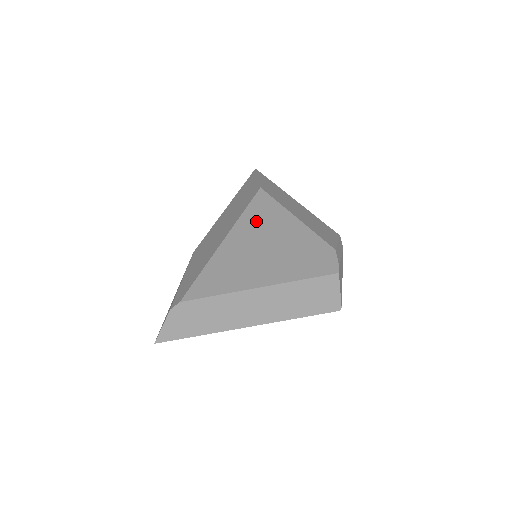
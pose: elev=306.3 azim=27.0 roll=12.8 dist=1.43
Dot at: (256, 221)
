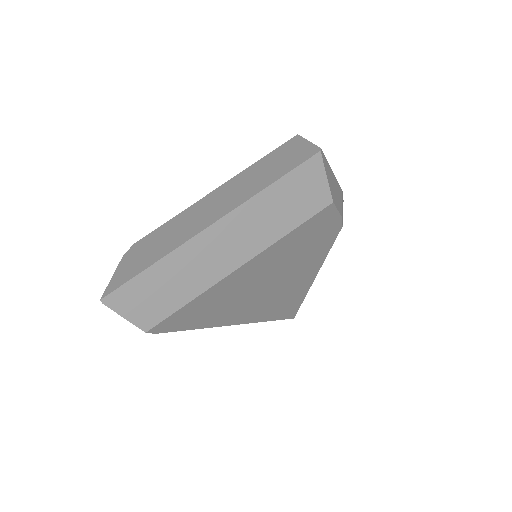
Dot at: occluded
